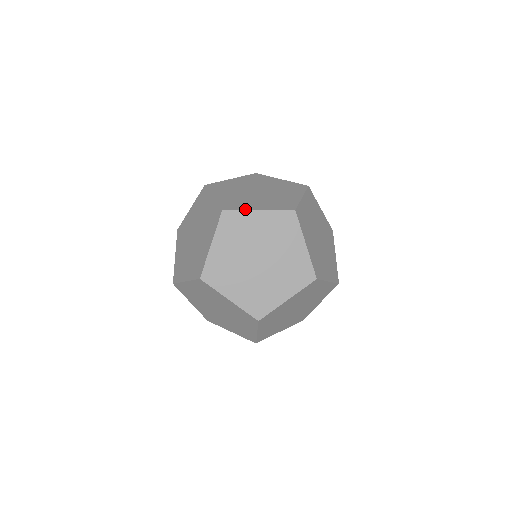
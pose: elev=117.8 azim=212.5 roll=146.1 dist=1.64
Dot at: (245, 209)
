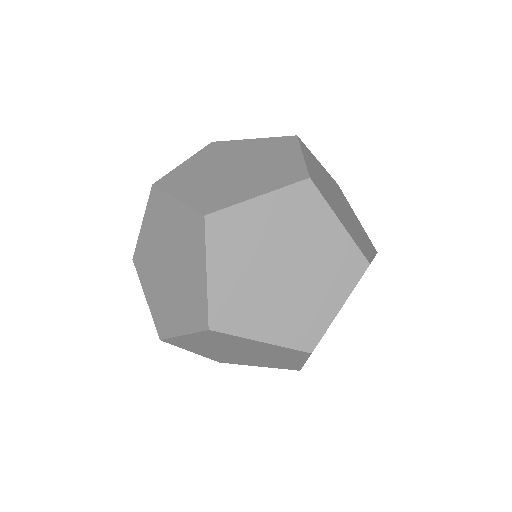
Dot at: (167, 192)
